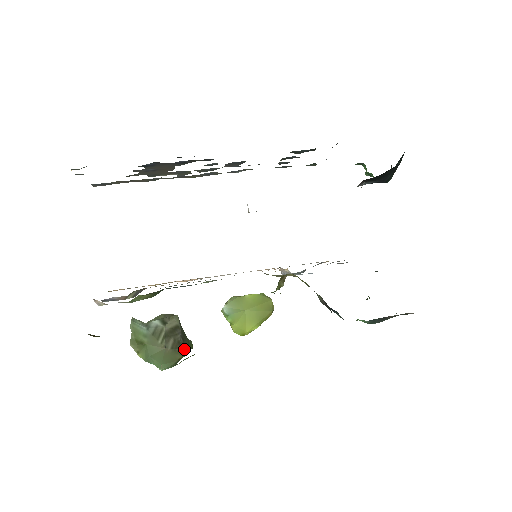
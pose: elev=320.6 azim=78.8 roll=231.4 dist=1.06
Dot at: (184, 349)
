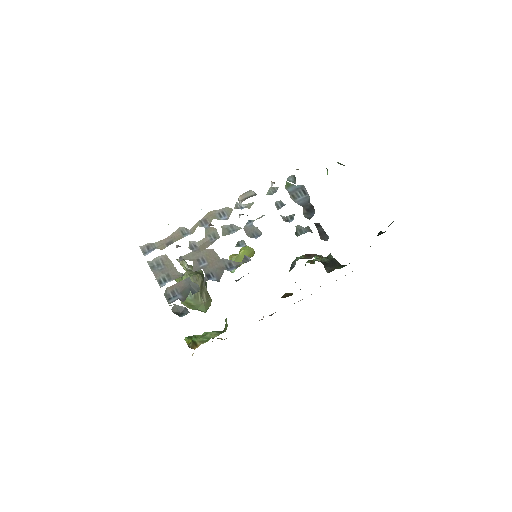
Dot at: occluded
